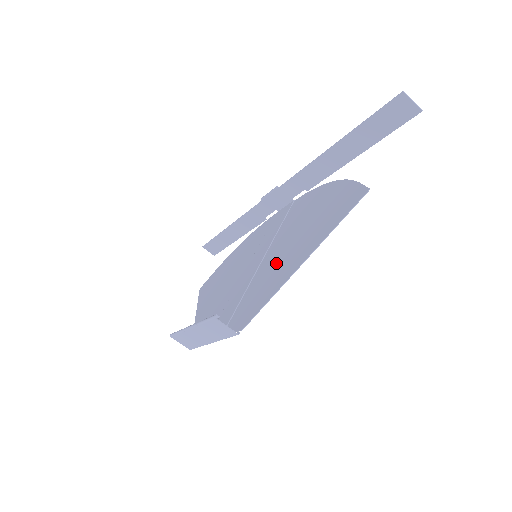
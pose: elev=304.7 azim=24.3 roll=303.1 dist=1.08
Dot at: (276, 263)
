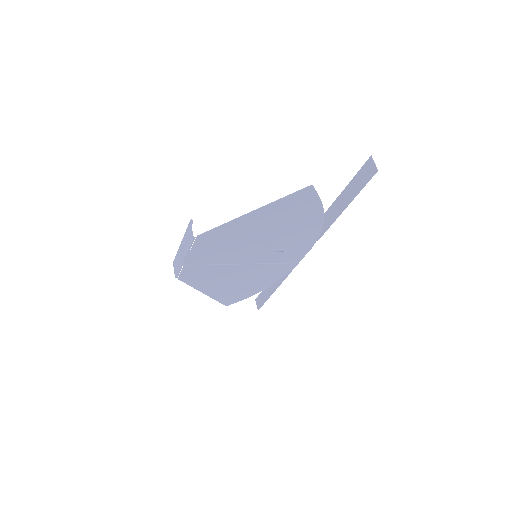
Dot at: (251, 235)
